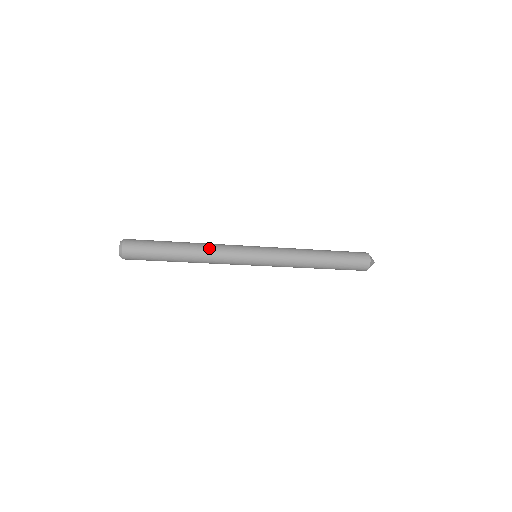
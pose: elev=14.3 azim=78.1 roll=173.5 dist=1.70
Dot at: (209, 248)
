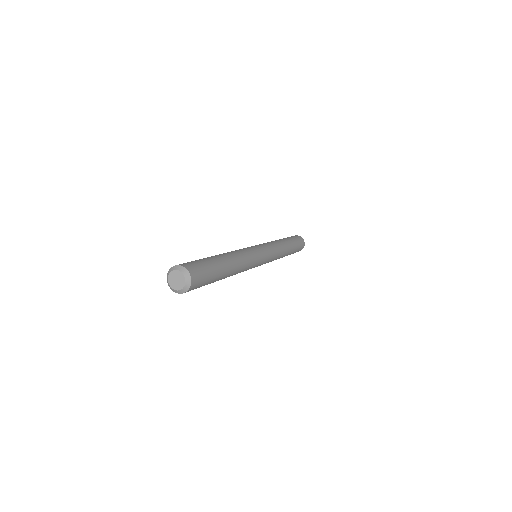
Dot at: (243, 263)
